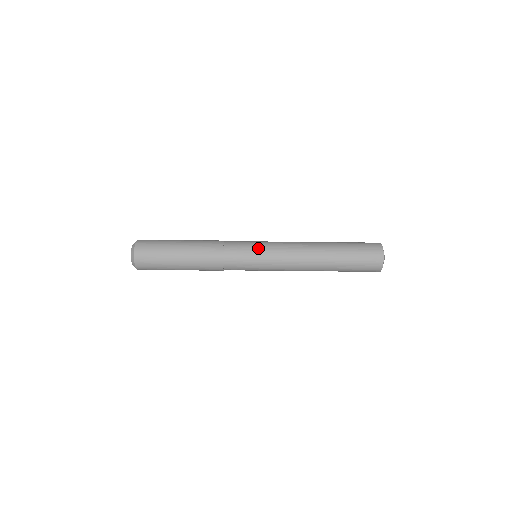
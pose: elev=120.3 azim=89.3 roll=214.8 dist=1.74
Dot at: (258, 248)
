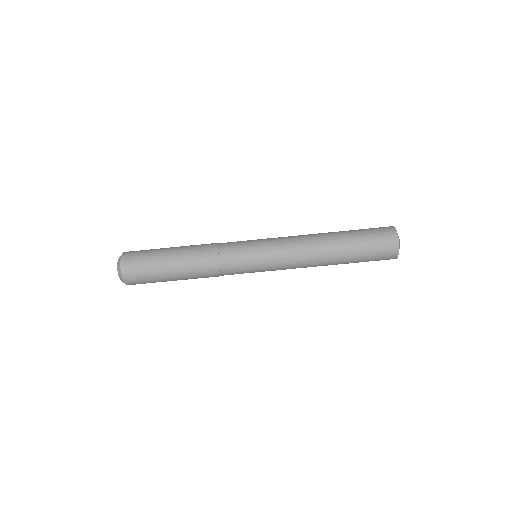
Dot at: (257, 246)
